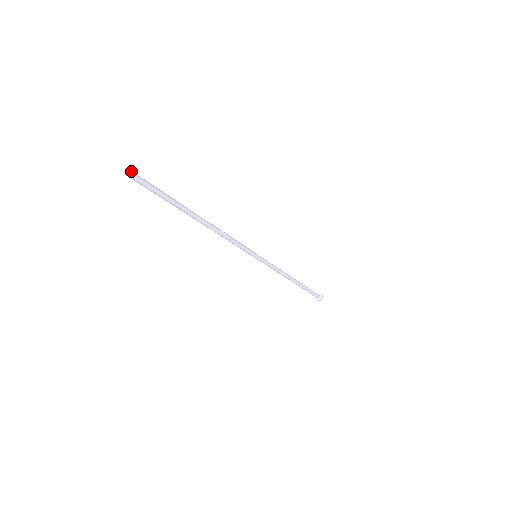
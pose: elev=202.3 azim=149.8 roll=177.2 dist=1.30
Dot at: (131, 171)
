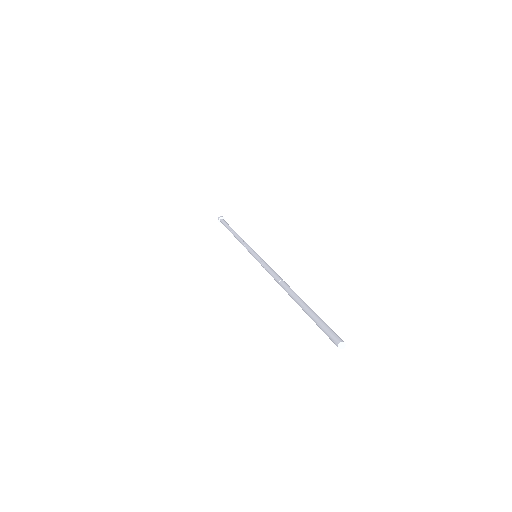
Dot at: (344, 342)
